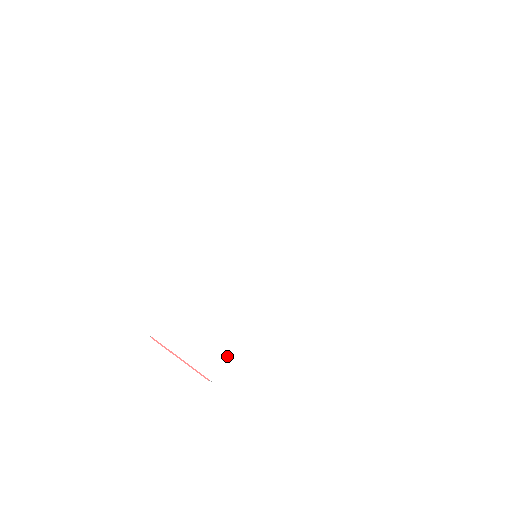
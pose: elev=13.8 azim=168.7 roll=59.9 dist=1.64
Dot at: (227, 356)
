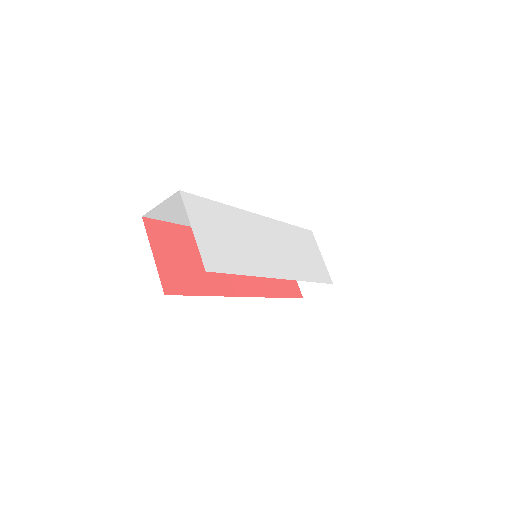
Dot at: (225, 270)
